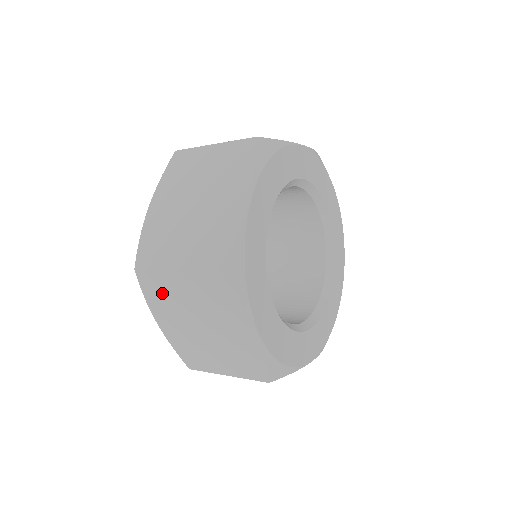
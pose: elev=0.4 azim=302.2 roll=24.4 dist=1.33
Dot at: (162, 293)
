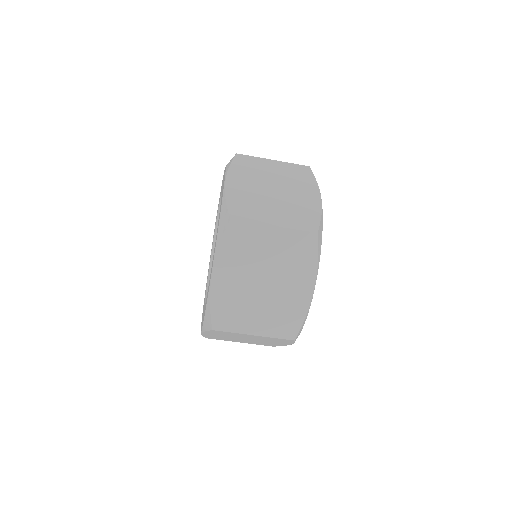
Dot at: (244, 245)
